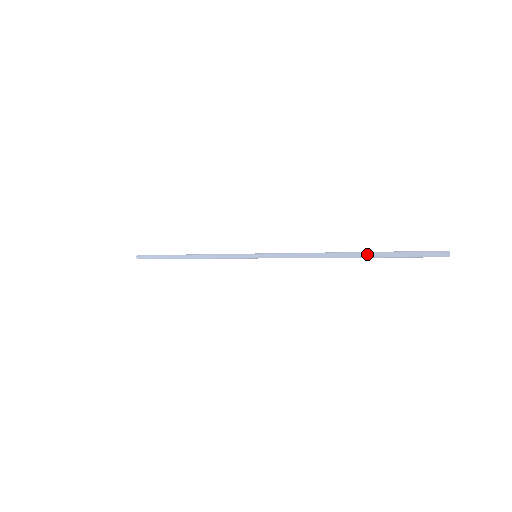
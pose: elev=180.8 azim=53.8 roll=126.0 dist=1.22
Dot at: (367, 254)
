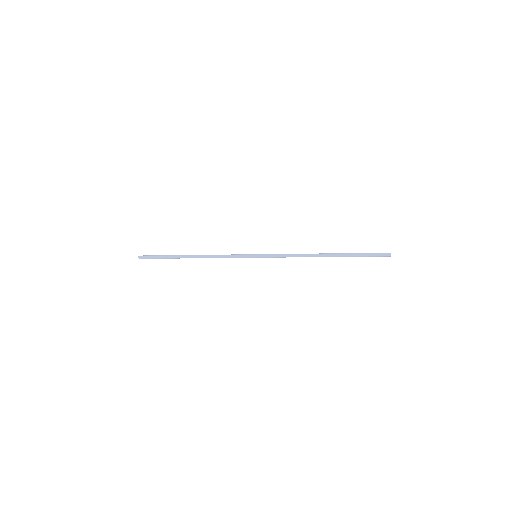
Dot at: (341, 256)
